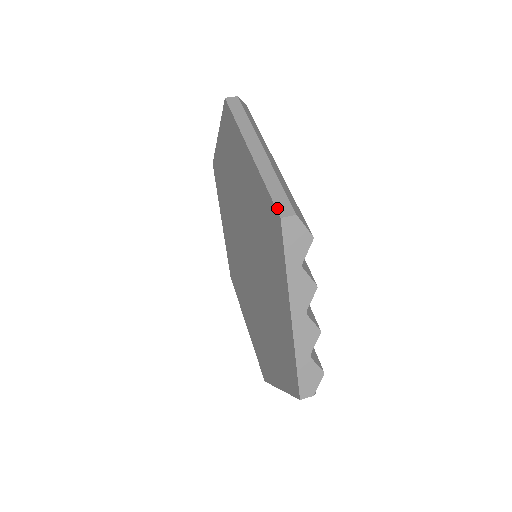
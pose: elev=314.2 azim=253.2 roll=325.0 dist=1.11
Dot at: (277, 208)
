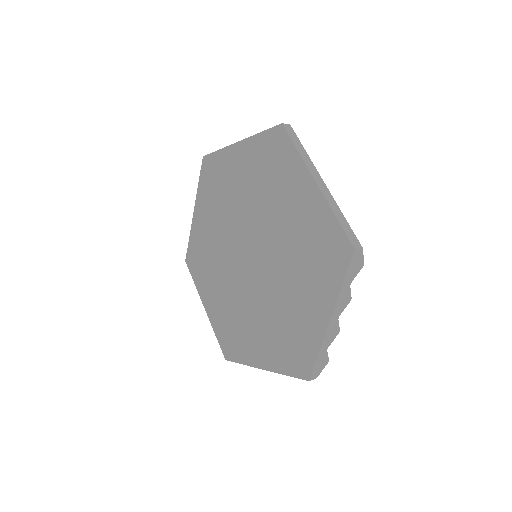
Dot at: (350, 240)
